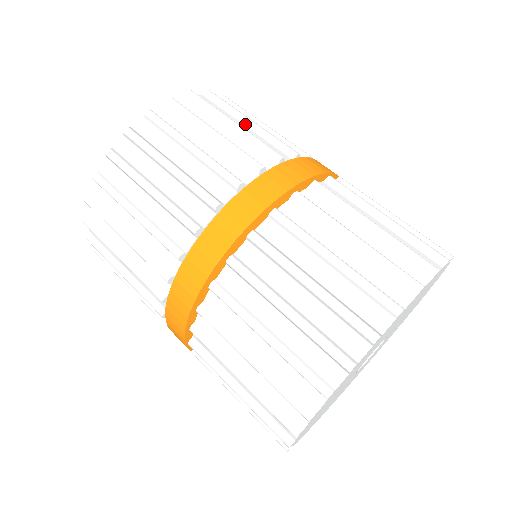
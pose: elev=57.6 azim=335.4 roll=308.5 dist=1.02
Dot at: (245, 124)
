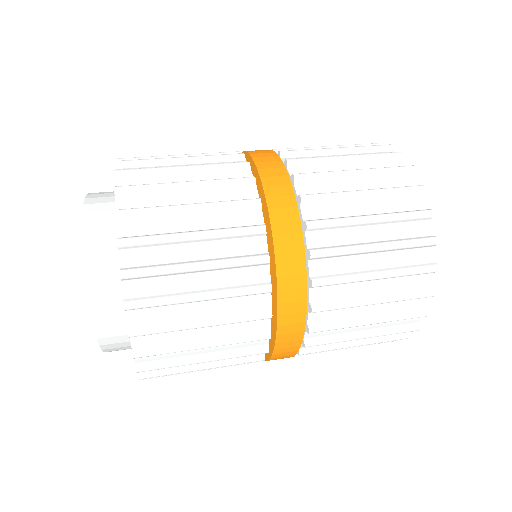
Dot at: (188, 215)
